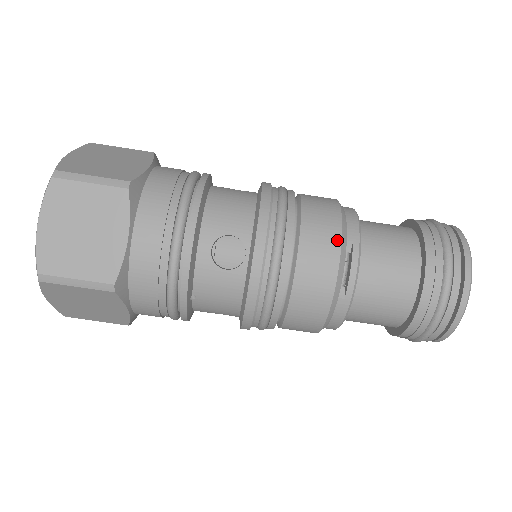
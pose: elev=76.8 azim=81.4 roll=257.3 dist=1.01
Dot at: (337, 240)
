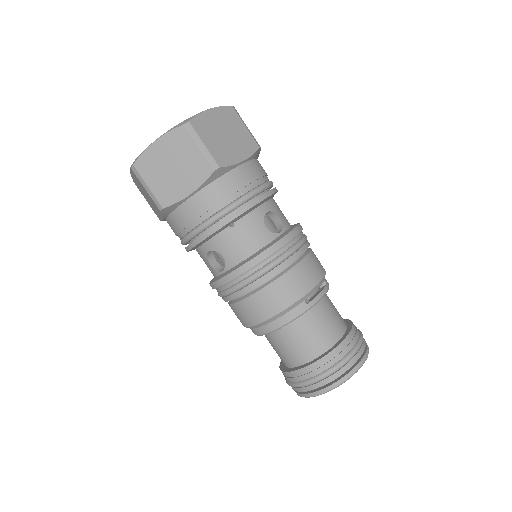
Dot at: (323, 273)
